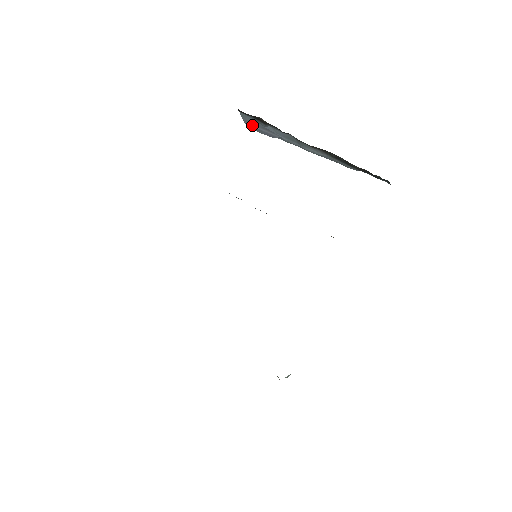
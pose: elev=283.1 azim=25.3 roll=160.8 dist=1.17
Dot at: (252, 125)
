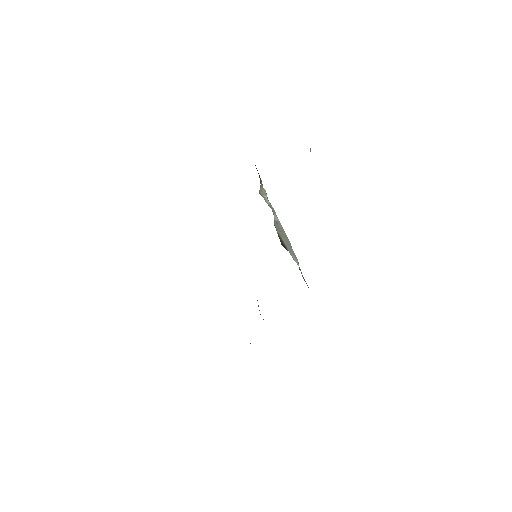
Dot at: occluded
